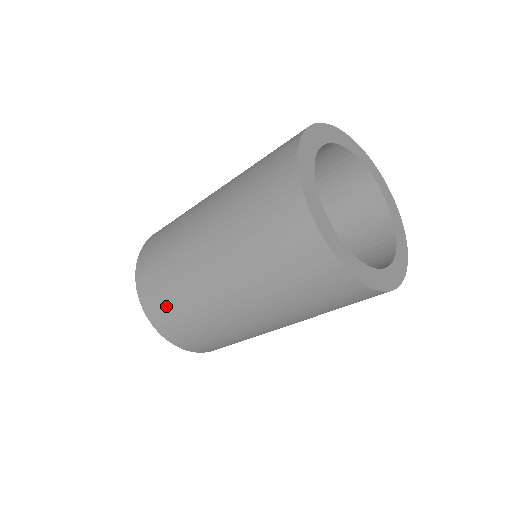
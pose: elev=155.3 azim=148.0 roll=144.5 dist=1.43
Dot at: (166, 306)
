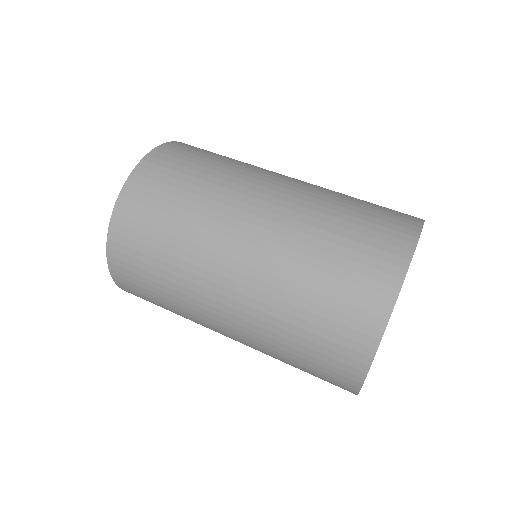
Dot at: (145, 243)
